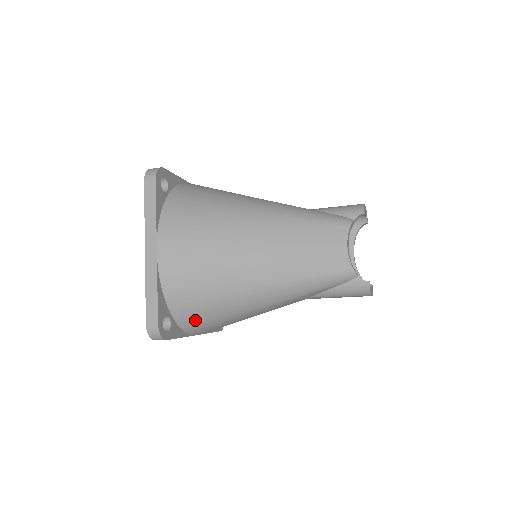
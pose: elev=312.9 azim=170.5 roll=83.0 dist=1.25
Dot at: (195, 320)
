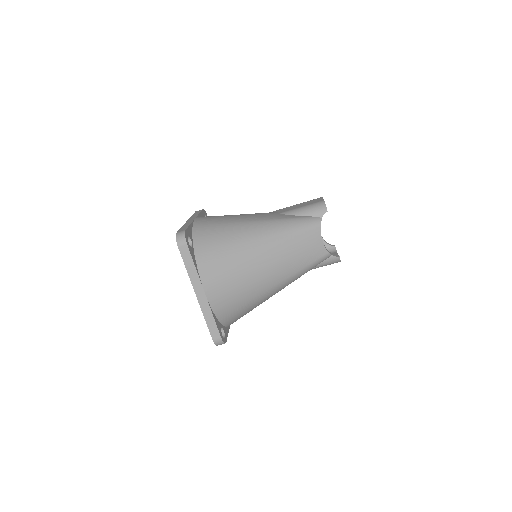
Dot at: (235, 320)
